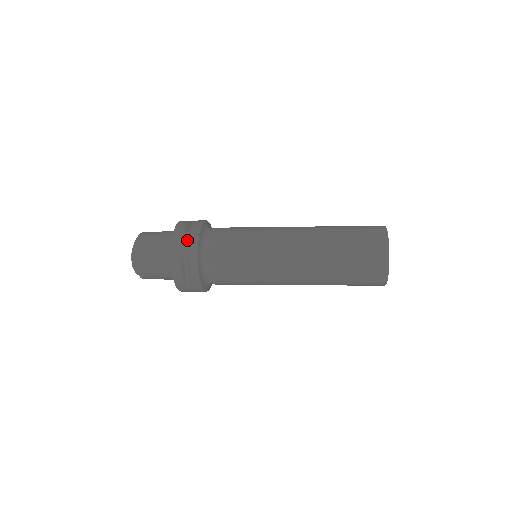
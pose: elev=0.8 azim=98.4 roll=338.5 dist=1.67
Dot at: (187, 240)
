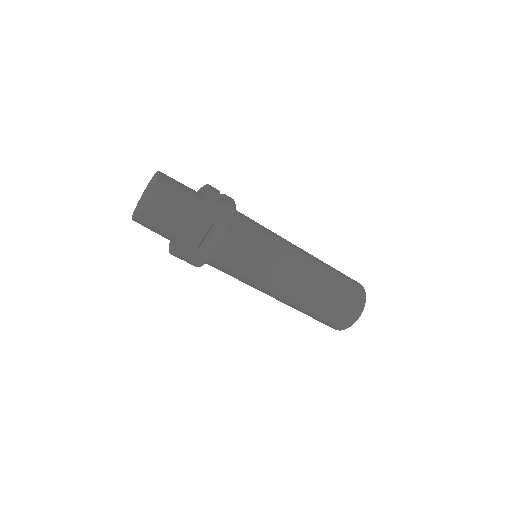
Dot at: (224, 210)
